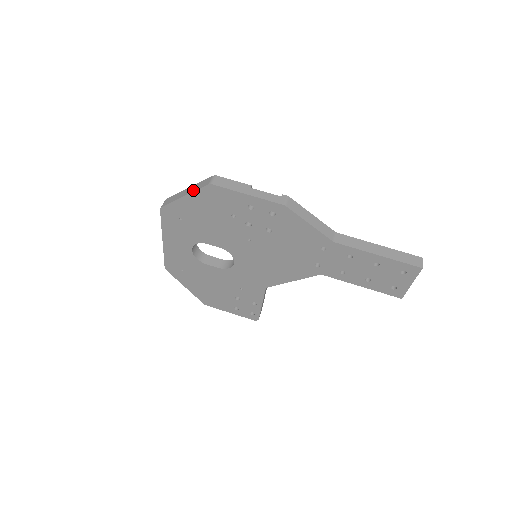
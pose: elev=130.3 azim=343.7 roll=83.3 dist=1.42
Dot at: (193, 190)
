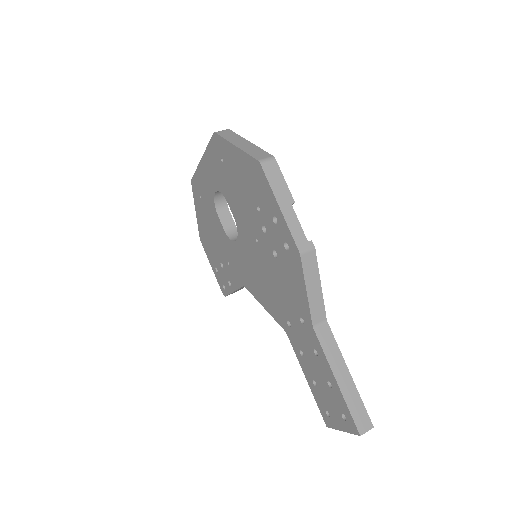
Dot at: (246, 149)
